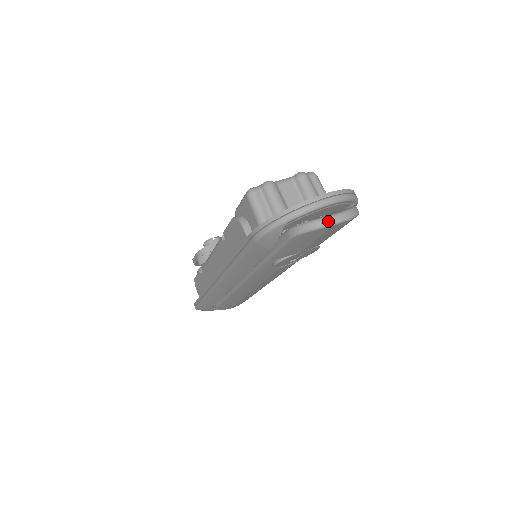
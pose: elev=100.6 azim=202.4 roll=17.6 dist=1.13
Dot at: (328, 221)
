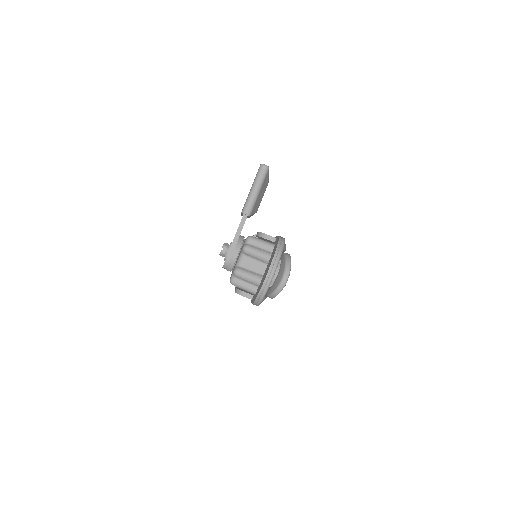
Dot at: (281, 287)
